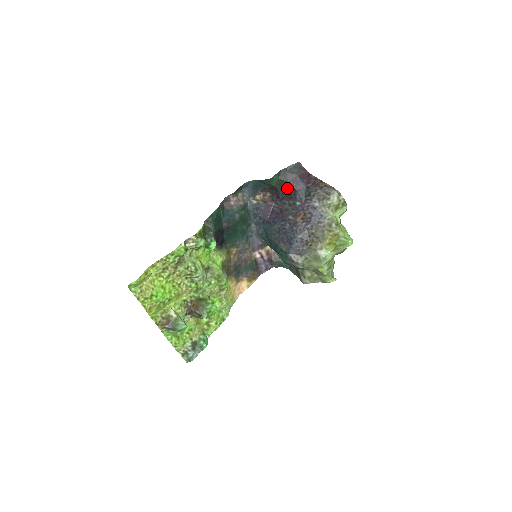
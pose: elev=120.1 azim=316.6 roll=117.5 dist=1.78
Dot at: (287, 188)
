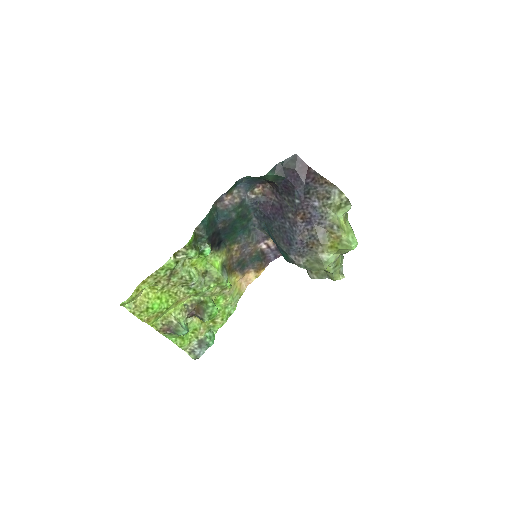
Dot at: (285, 183)
